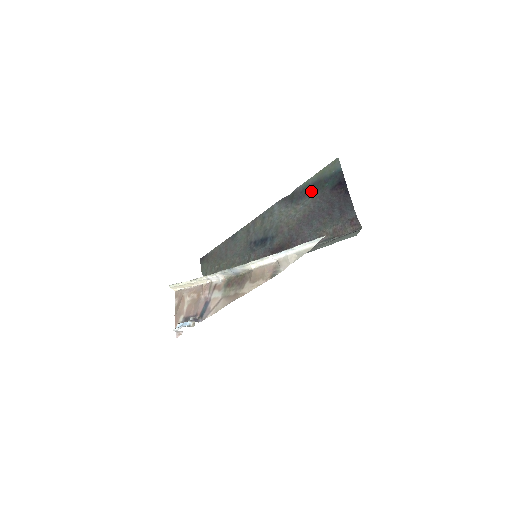
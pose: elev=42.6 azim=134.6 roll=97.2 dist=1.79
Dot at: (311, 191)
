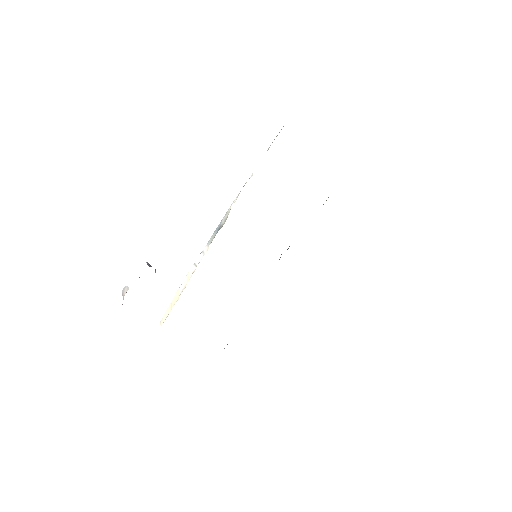
Dot at: occluded
